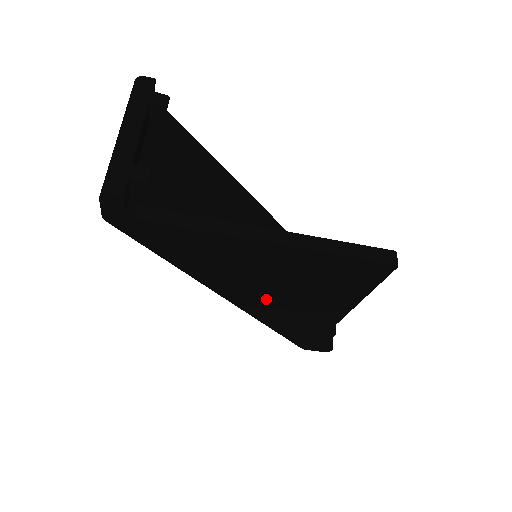
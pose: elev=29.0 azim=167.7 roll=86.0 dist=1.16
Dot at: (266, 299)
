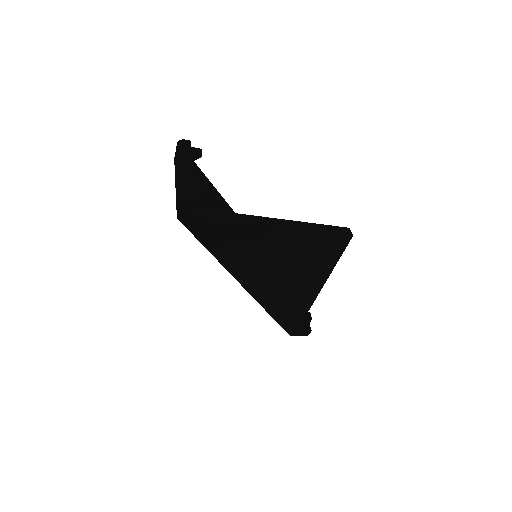
Dot at: (269, 281)
